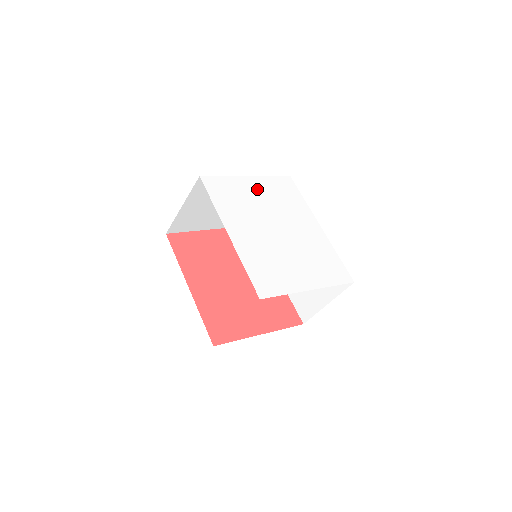
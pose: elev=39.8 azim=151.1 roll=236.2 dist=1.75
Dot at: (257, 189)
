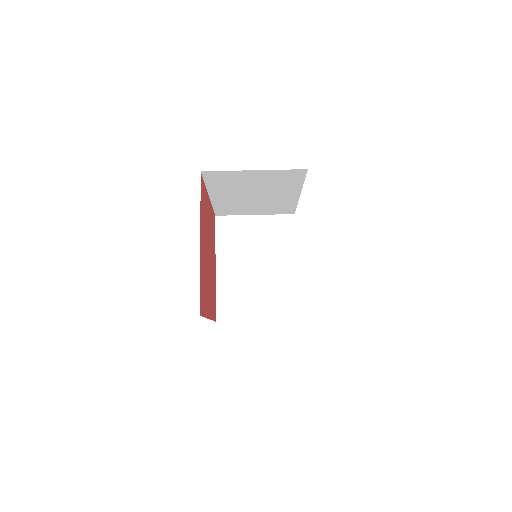
Dot at: occluded
